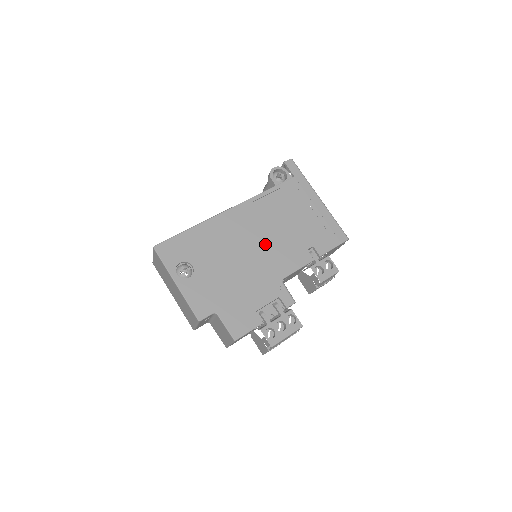
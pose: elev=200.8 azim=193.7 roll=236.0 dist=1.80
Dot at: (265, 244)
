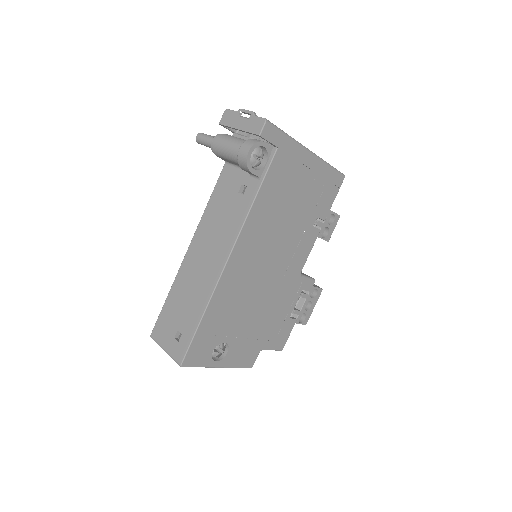
Dot at: (276, 259)
